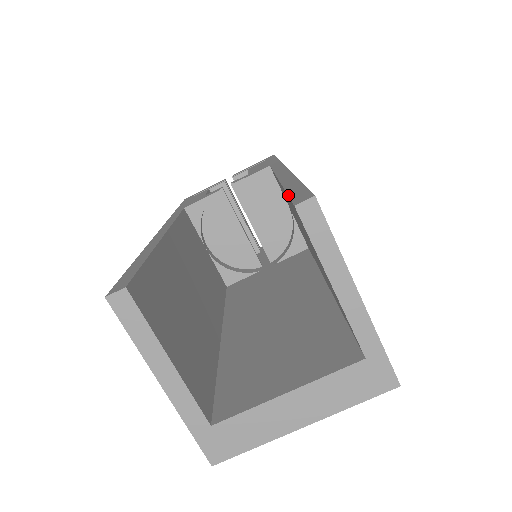
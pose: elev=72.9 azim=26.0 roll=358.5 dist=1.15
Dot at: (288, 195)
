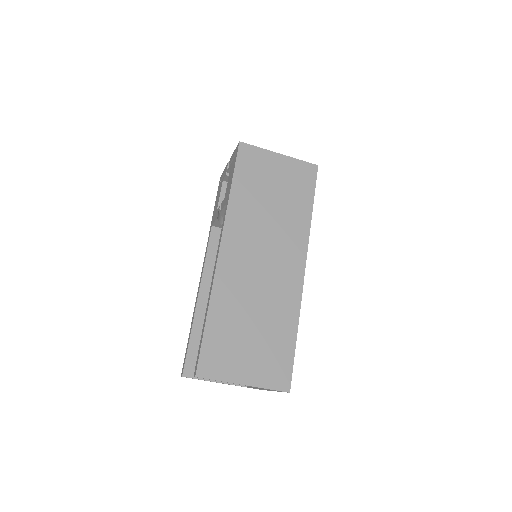
Dot at: occluded
